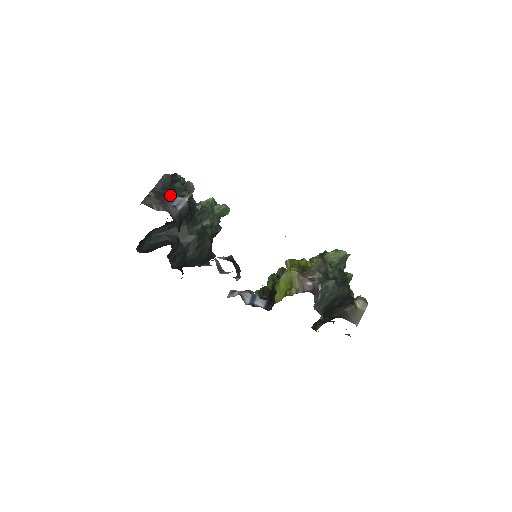
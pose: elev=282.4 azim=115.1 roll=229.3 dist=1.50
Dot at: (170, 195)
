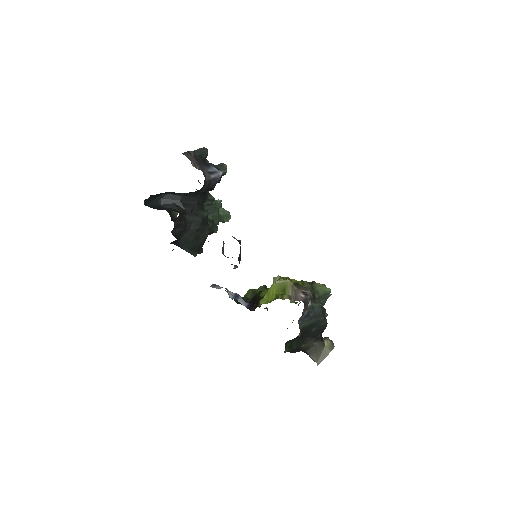
Dot at: (207, 163)
